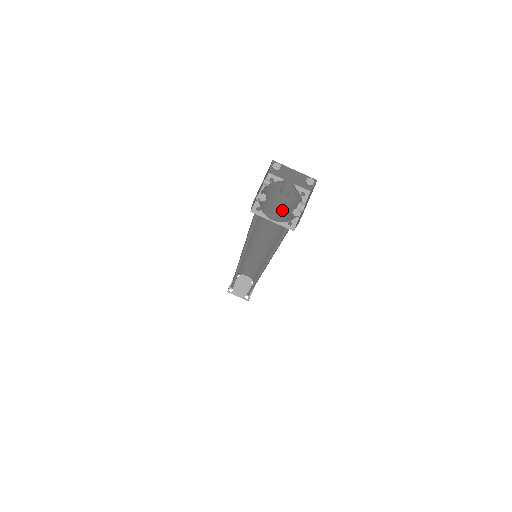
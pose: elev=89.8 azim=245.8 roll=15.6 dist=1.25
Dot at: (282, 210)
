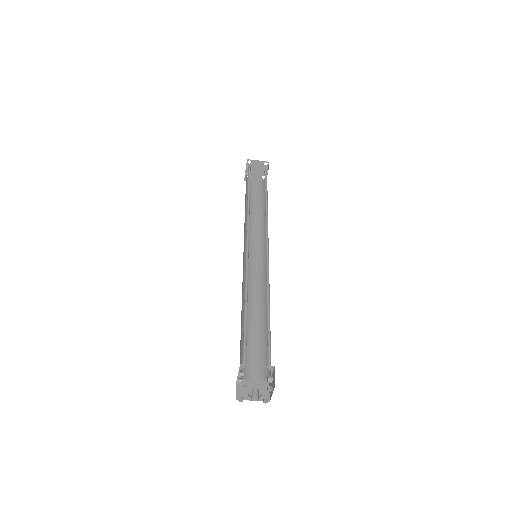
Dot at: occluded
